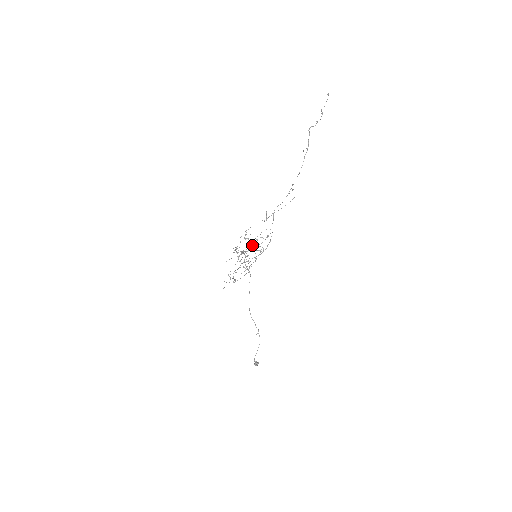
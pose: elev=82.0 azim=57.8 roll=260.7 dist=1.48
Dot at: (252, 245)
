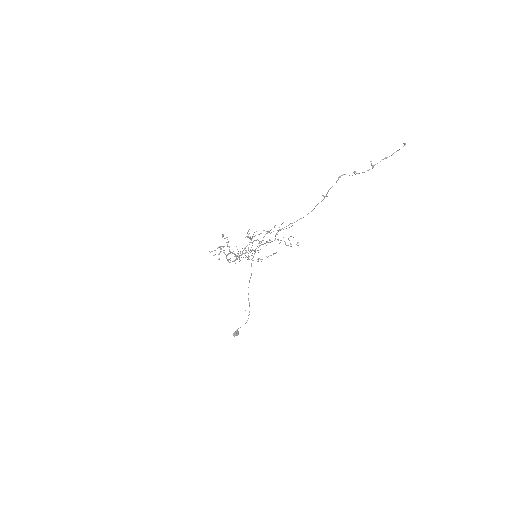
Dot at: occluded
